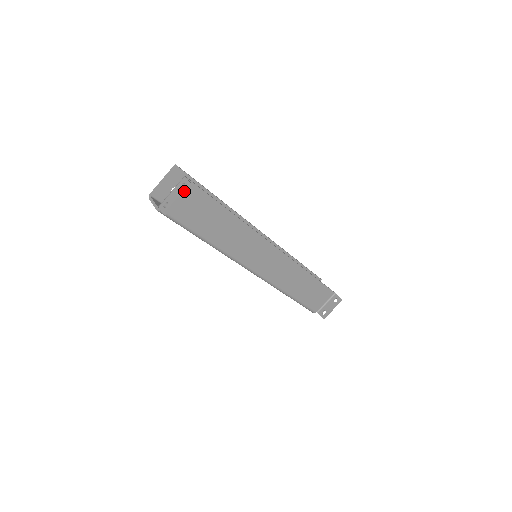
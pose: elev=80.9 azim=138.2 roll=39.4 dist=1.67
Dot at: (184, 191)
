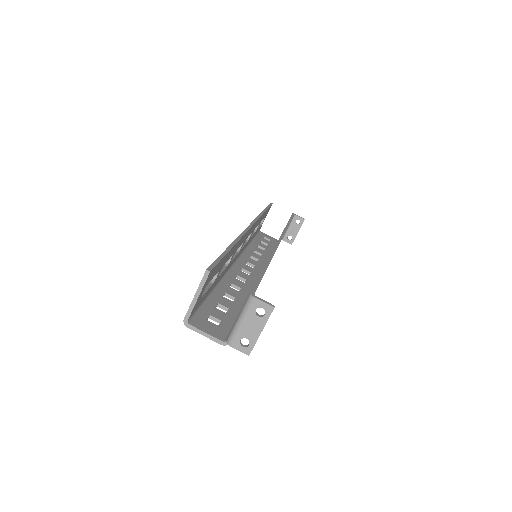
Dot at: occluded
